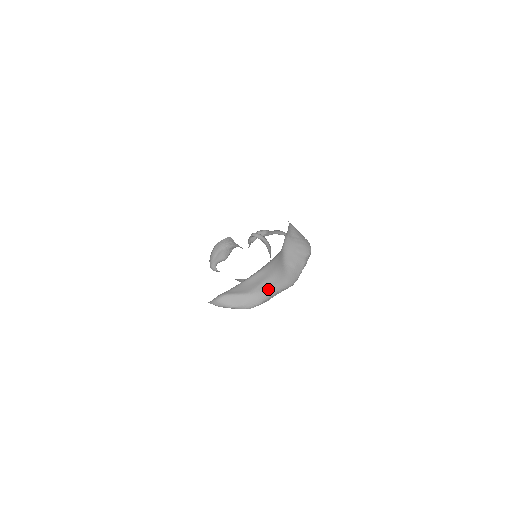
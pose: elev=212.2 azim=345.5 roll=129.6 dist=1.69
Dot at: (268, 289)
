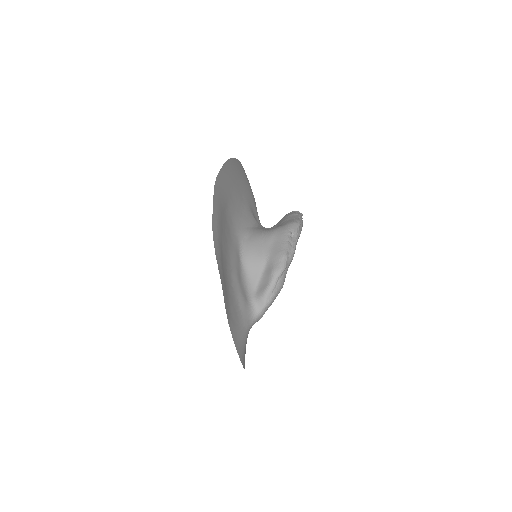
Dot at: (275, 241)
